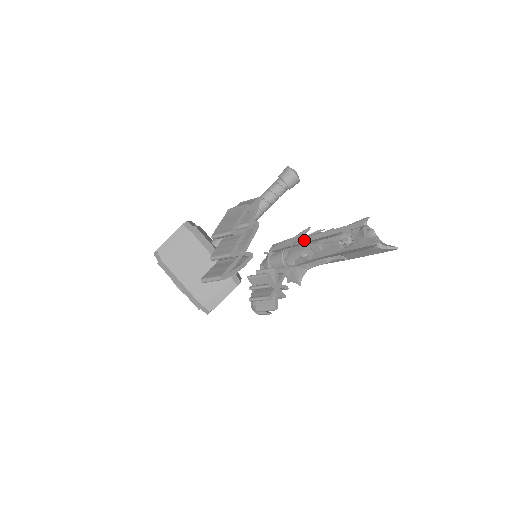
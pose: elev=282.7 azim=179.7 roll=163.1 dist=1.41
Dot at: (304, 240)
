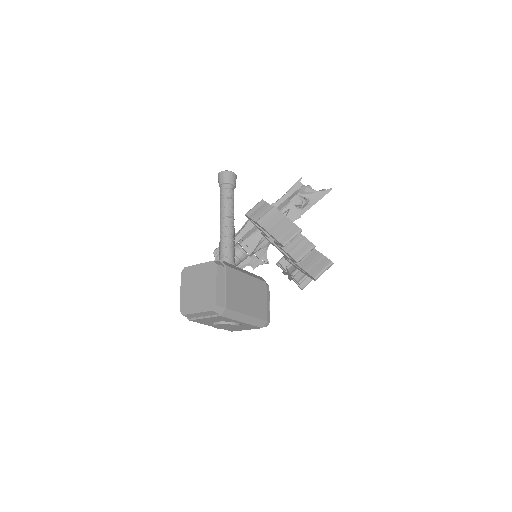
Dot at: (250, 227)
